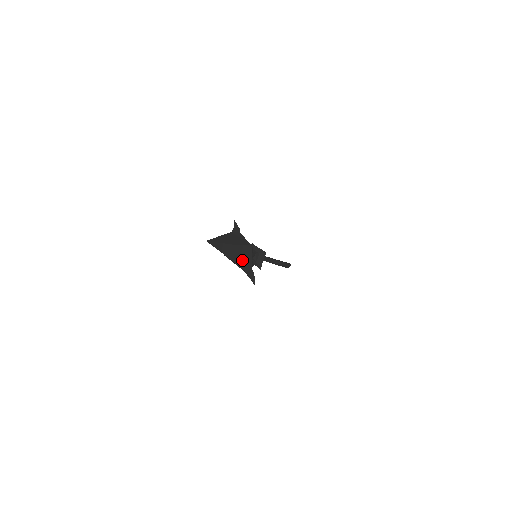
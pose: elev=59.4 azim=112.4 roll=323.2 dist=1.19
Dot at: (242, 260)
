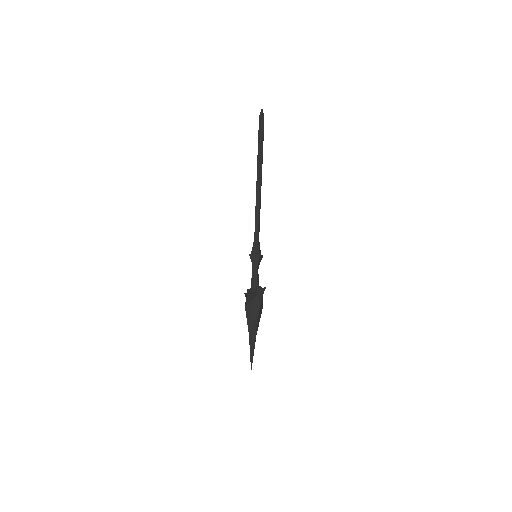
Dot at: occluded
